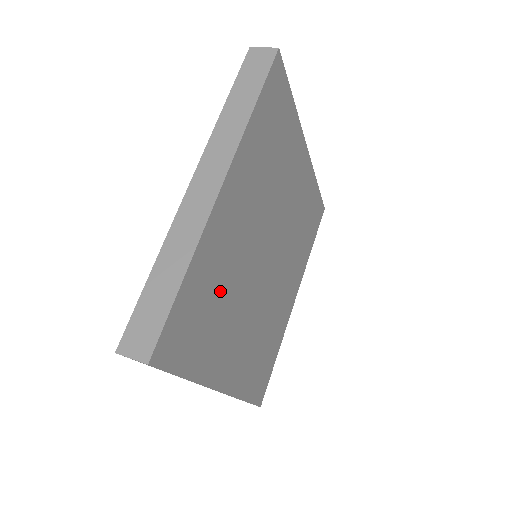
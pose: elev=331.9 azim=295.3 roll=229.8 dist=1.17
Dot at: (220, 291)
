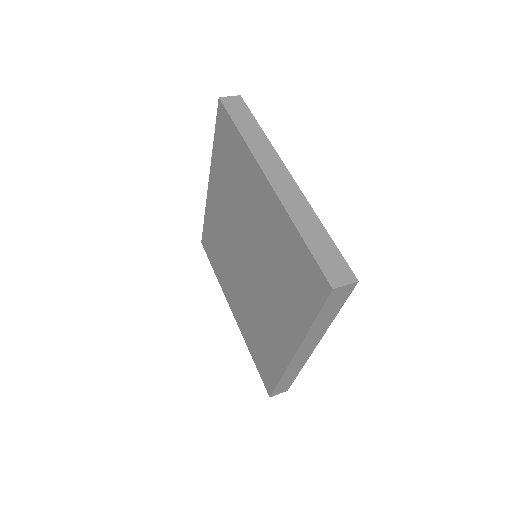
Dot at: occluded
